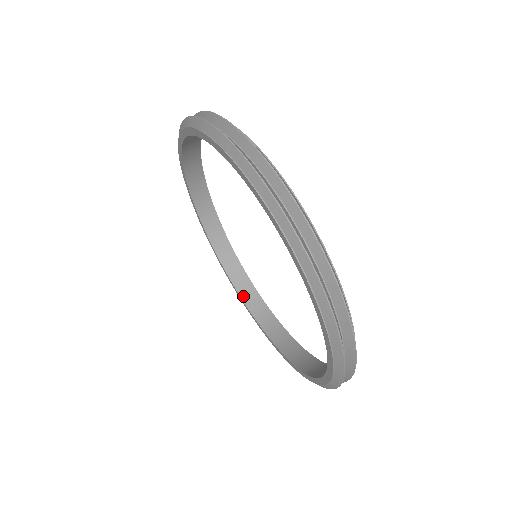
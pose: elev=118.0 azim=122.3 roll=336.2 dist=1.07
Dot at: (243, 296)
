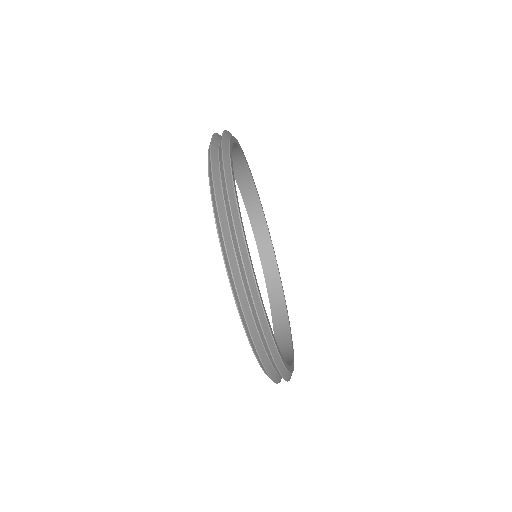
Dot at: (245, 197)
